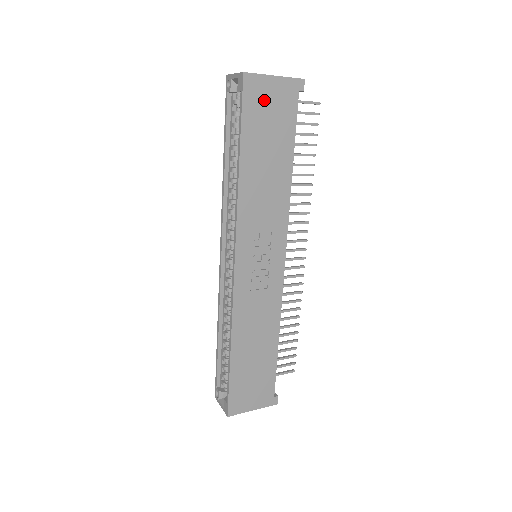
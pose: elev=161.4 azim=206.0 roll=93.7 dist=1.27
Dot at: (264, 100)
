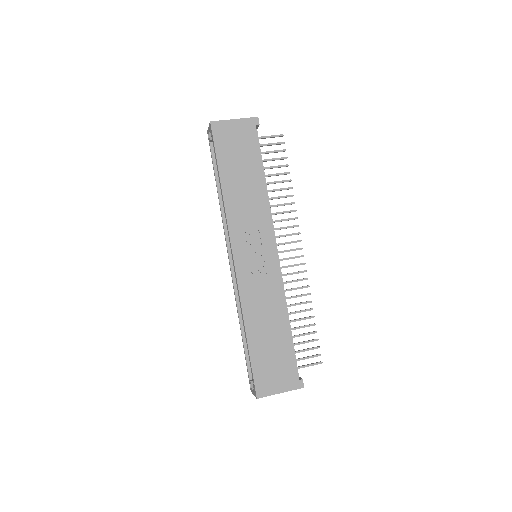
Dot at: (230, 136)
